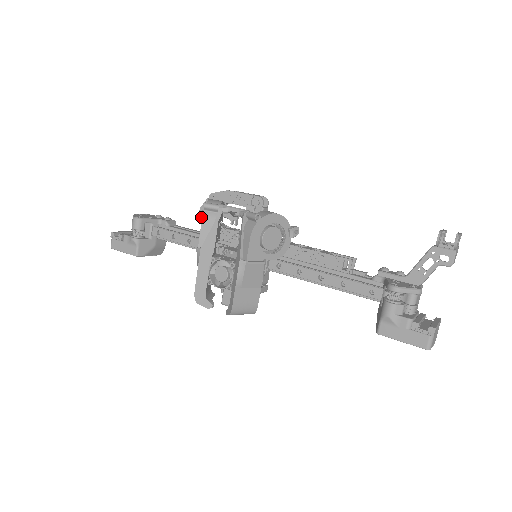
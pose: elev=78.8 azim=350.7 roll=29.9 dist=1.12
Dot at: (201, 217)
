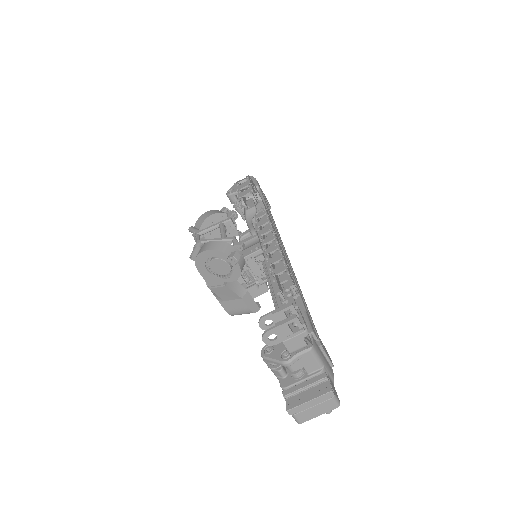
Dot at: occluded
